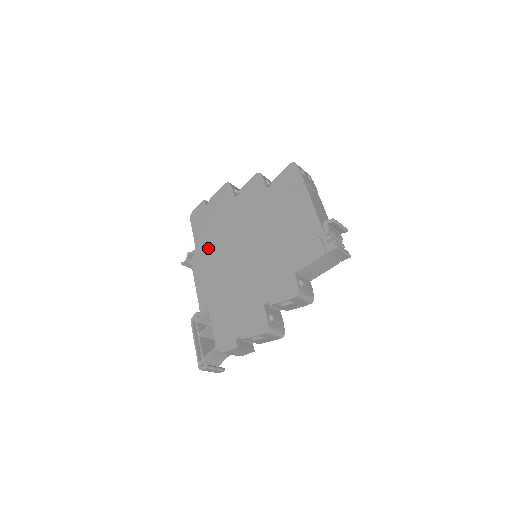
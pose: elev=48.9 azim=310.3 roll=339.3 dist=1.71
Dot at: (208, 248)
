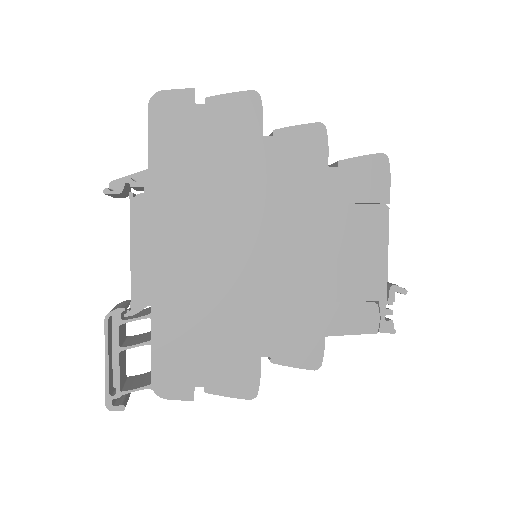
Dot at: (179, 199)
